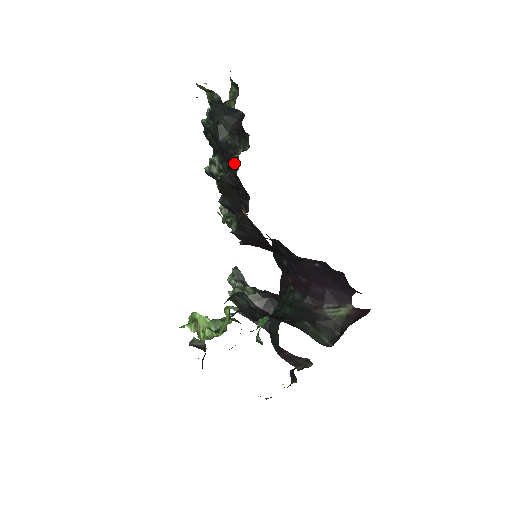
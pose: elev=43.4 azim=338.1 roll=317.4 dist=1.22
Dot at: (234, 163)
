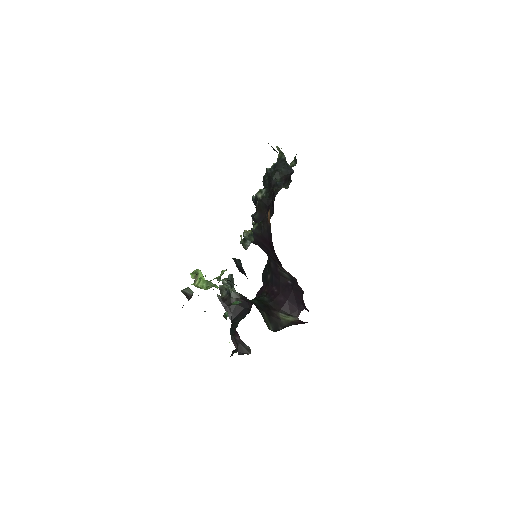
Dot at: occluded
